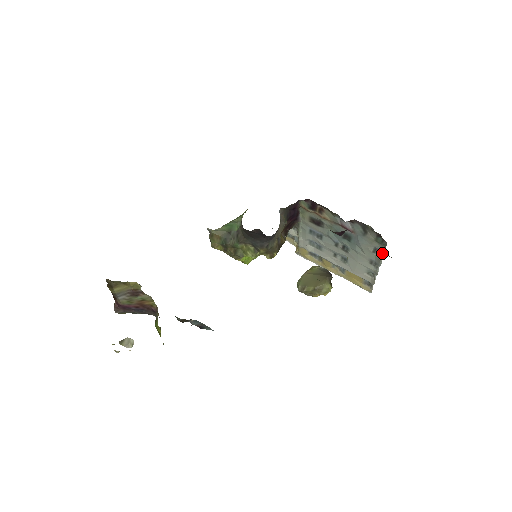
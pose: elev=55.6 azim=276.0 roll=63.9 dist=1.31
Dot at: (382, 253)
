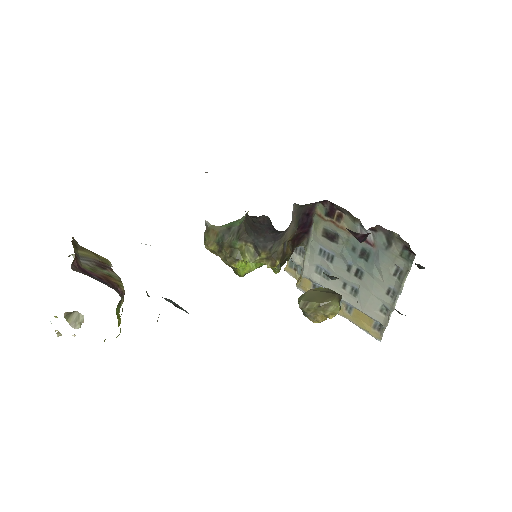
Dot at: (406, 274)
